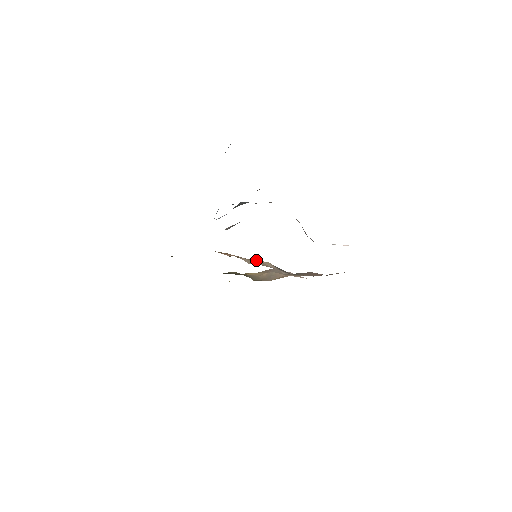
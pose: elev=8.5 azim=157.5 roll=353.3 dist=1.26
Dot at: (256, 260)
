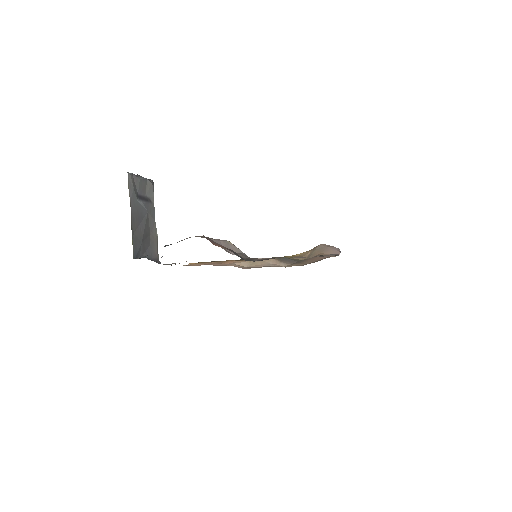
Dot at: occluded
